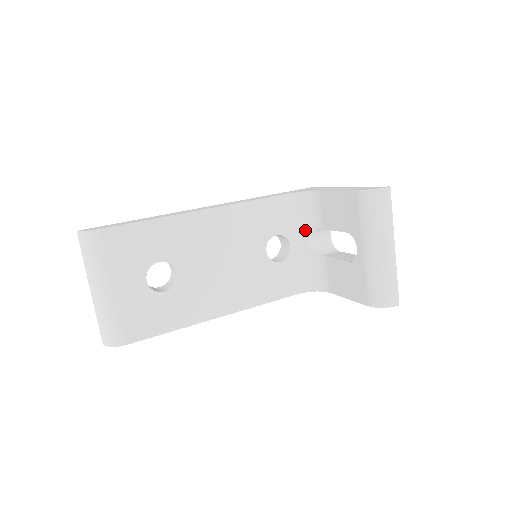
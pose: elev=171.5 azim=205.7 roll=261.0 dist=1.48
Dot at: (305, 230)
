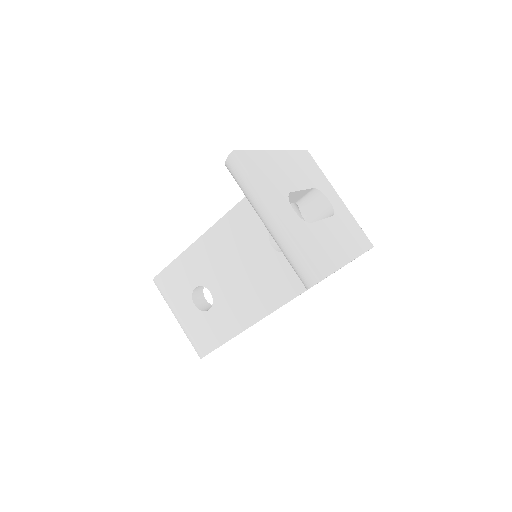
Dot at: (295, 207)
